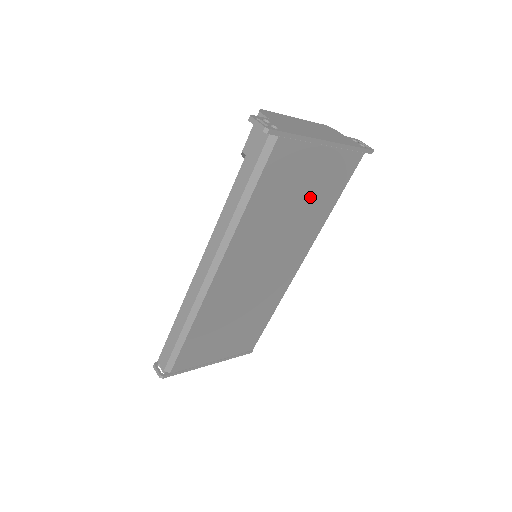
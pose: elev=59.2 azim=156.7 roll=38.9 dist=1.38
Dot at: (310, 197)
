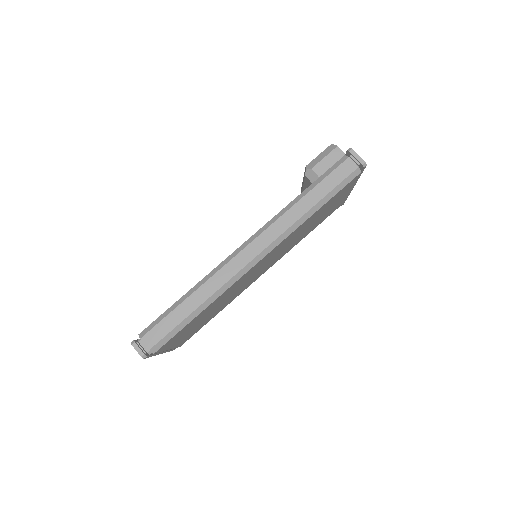
Dot at: (316, 222)
